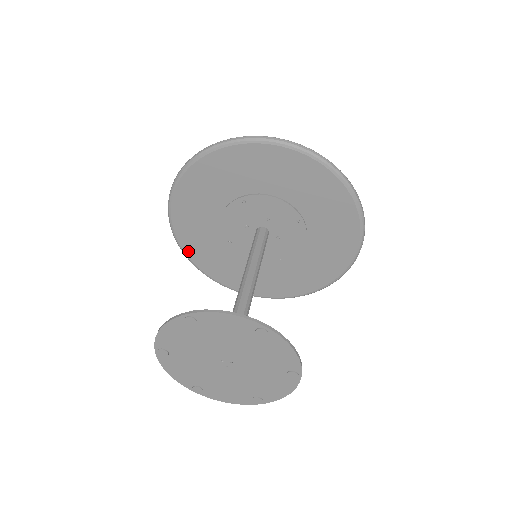
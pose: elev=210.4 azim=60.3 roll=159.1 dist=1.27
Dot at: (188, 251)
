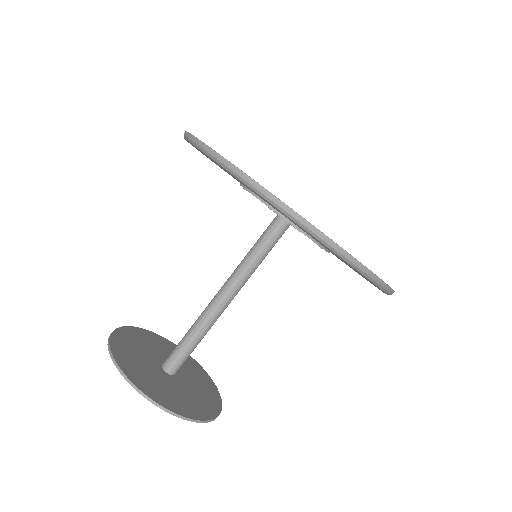
Dot at: occluded
